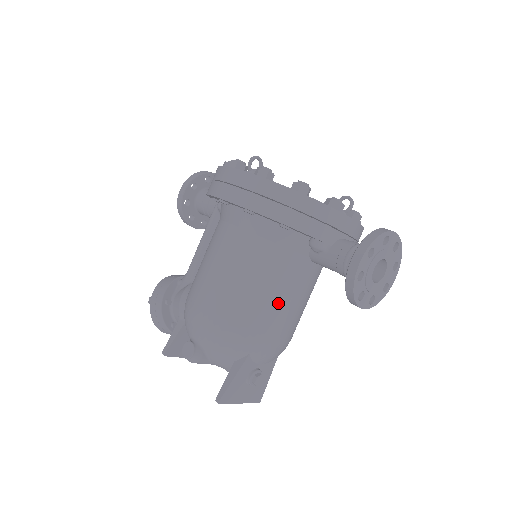
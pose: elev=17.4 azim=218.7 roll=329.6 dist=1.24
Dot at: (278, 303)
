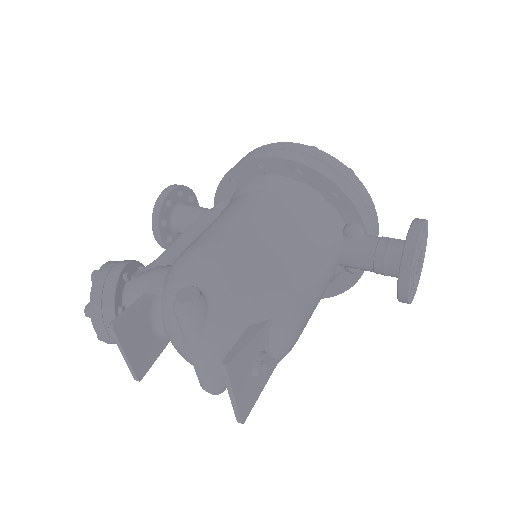
Dot at: (310, 273)
